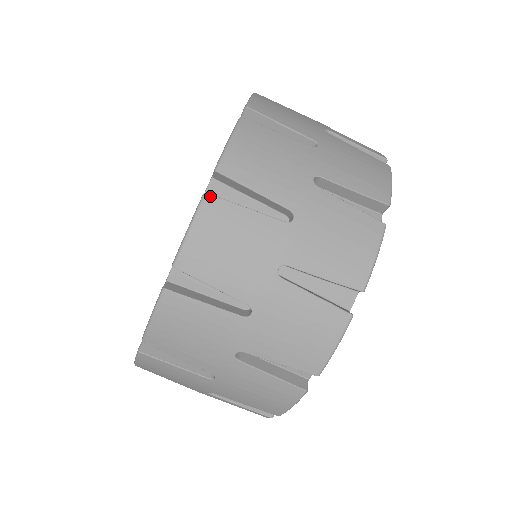
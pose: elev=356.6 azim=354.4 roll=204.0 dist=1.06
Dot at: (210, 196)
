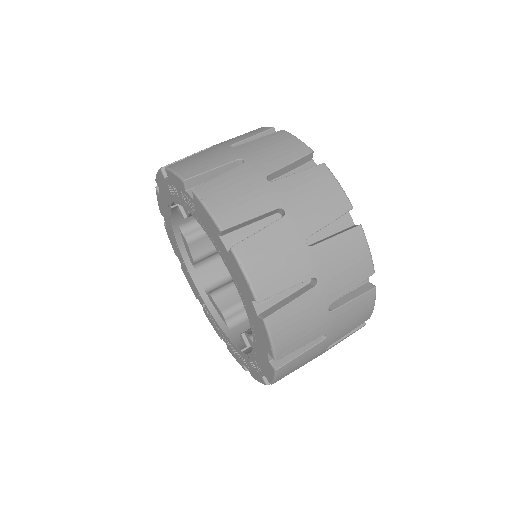
Dot at: (268, 318)
